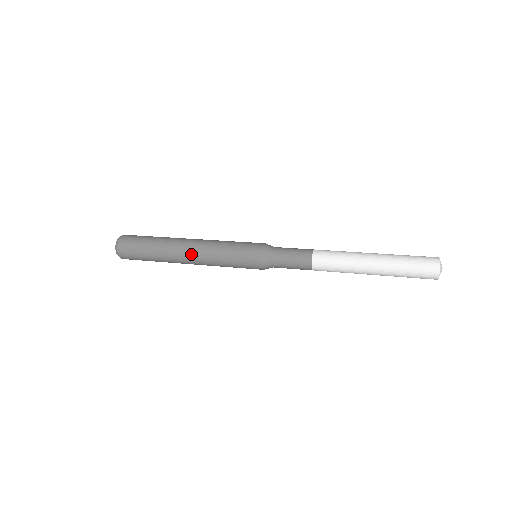
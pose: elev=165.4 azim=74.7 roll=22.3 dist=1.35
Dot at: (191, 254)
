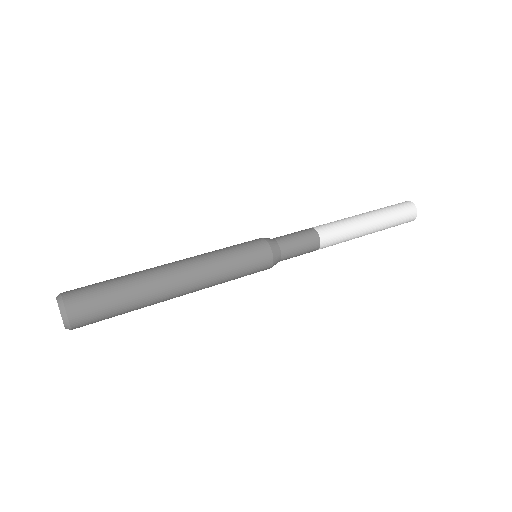
Dot at: (187, 279)
